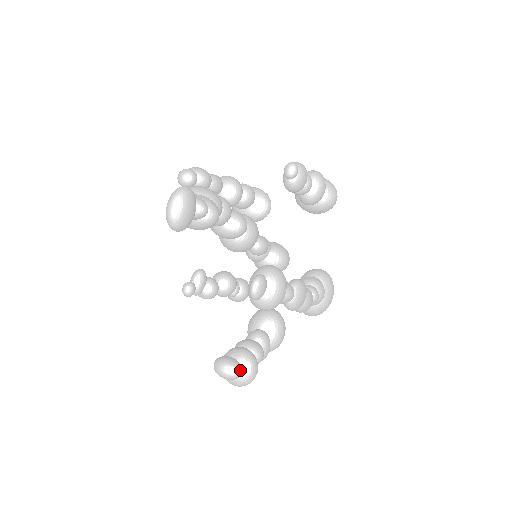
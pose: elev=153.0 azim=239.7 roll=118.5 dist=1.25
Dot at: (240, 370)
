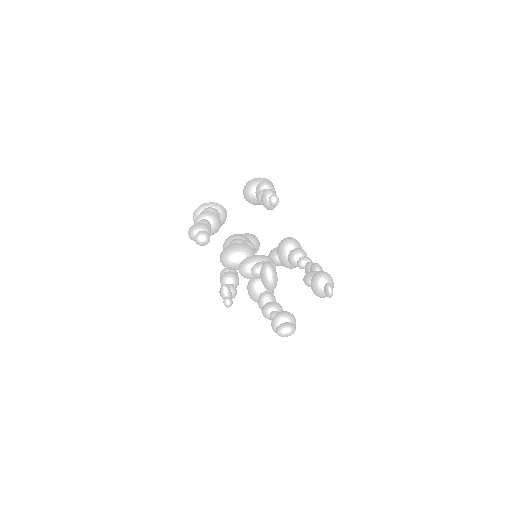
Dot at: occluded
